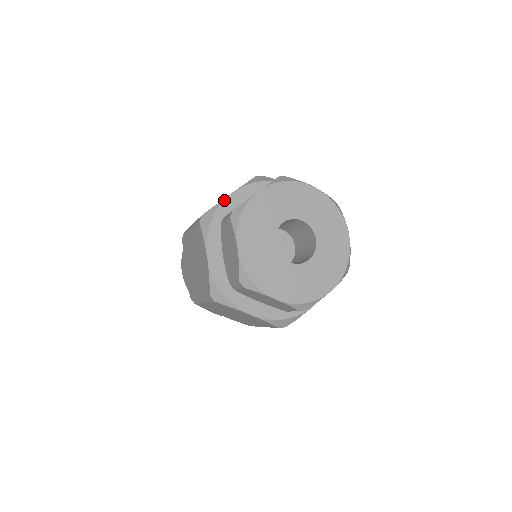
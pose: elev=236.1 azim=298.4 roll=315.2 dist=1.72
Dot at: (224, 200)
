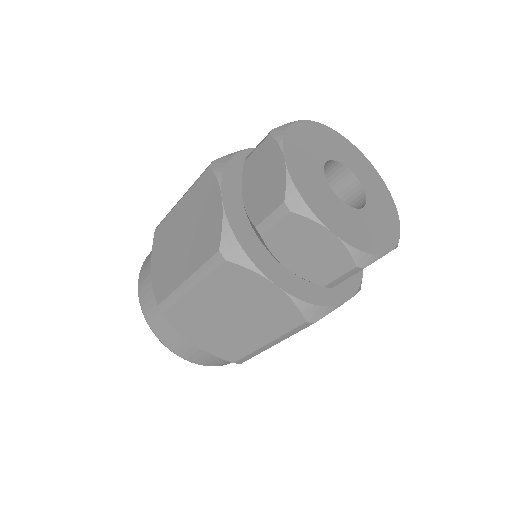
Dot at: (242, 151)
